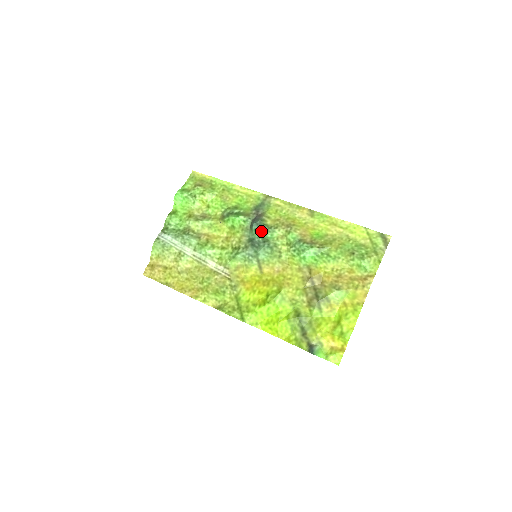
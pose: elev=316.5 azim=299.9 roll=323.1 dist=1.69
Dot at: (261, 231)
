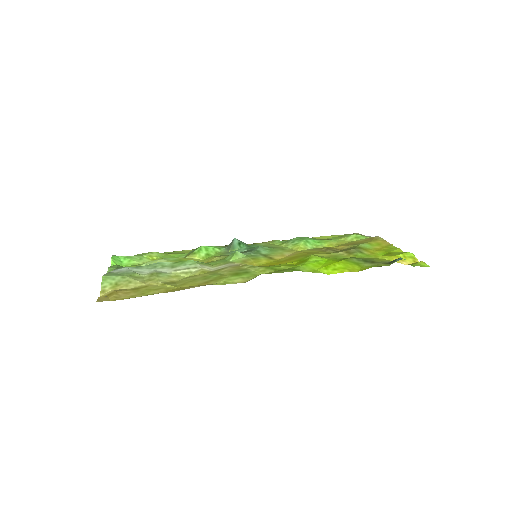
Dot at: (245, 245)
